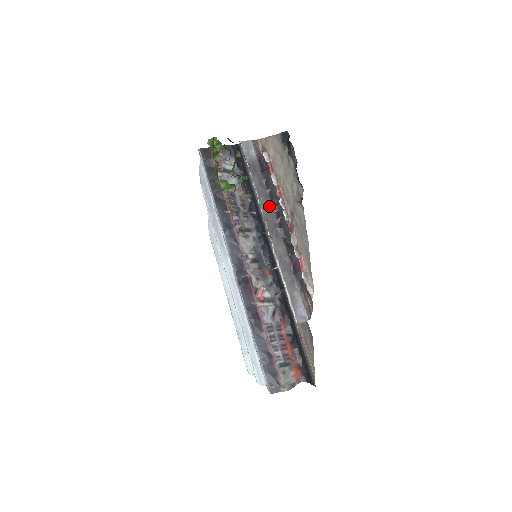
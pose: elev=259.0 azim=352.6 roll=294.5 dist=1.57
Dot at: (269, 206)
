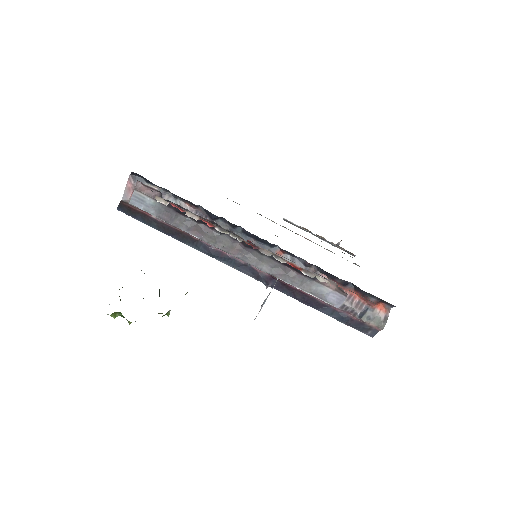
Dot at: (216, 236)
